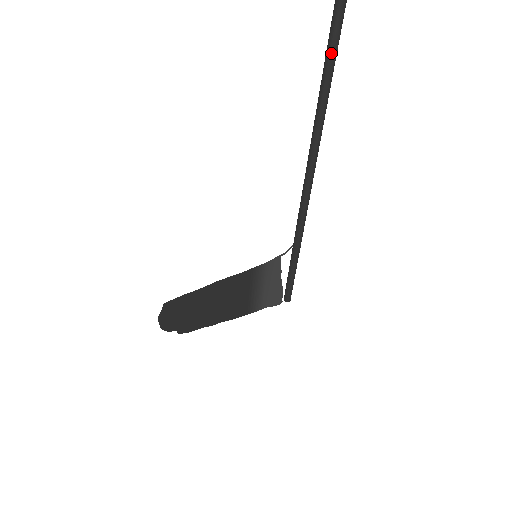
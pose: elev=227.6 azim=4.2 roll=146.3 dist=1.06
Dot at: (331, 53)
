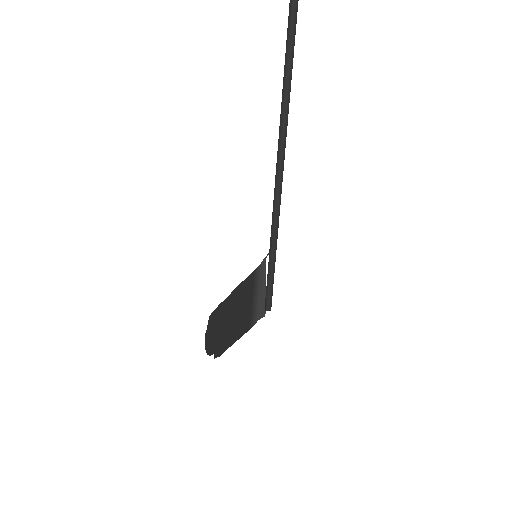
Dot at: (291, 59)
